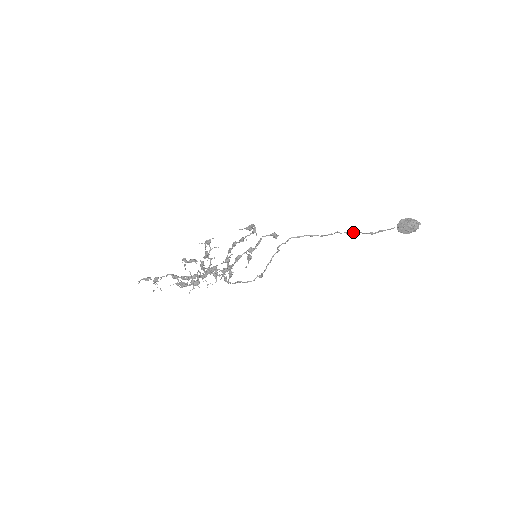
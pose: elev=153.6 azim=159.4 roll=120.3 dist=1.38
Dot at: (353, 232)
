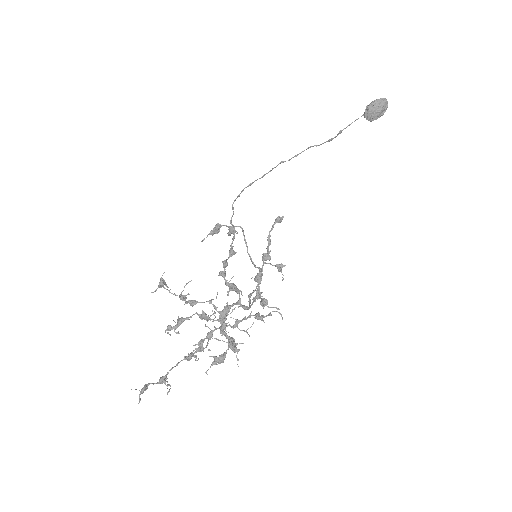
Dot at: (303, 151)
